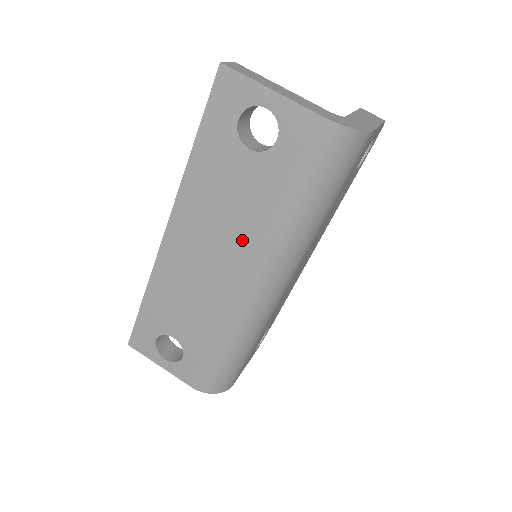
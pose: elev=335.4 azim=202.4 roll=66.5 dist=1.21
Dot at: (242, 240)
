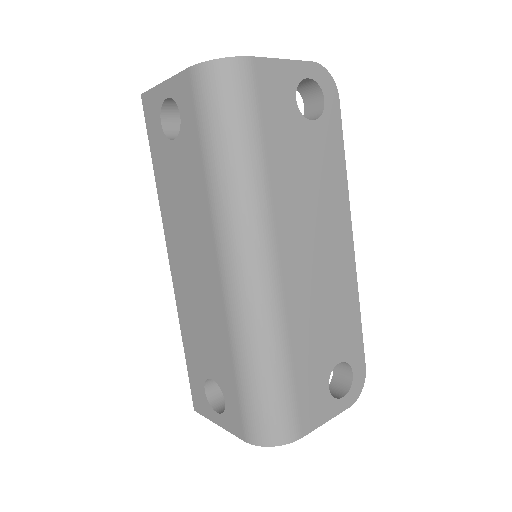
Dot at: (202, 226)
